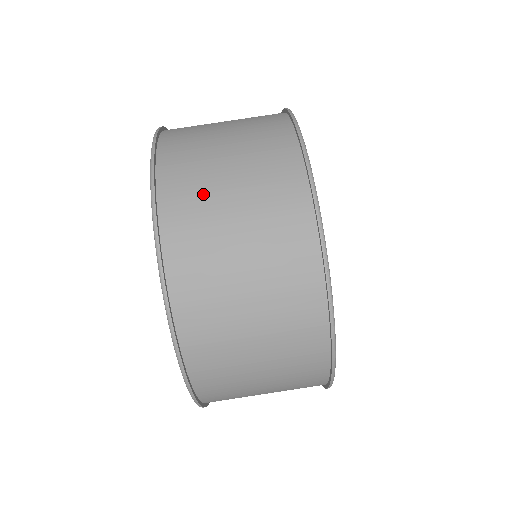
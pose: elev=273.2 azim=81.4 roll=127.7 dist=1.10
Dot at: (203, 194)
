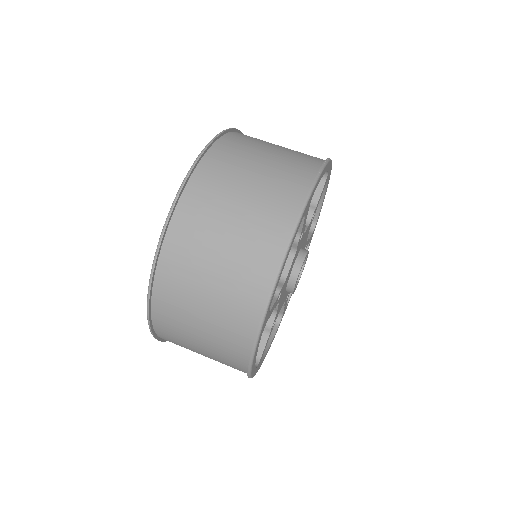
Dot at: occluded
